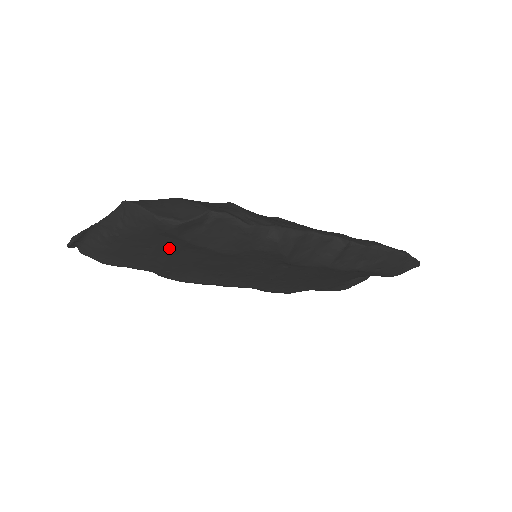
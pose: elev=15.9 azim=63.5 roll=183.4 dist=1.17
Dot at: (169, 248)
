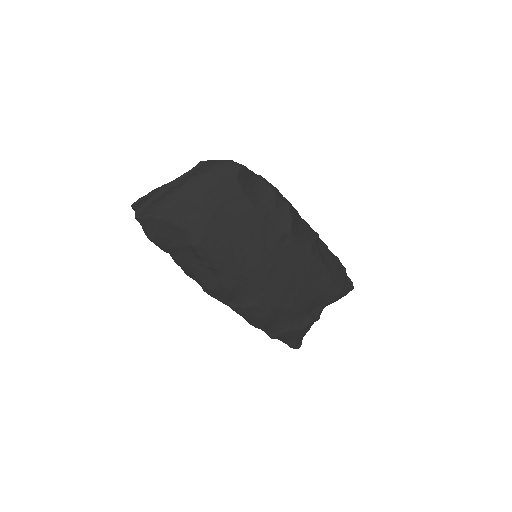
Dot at: (222, 198)
